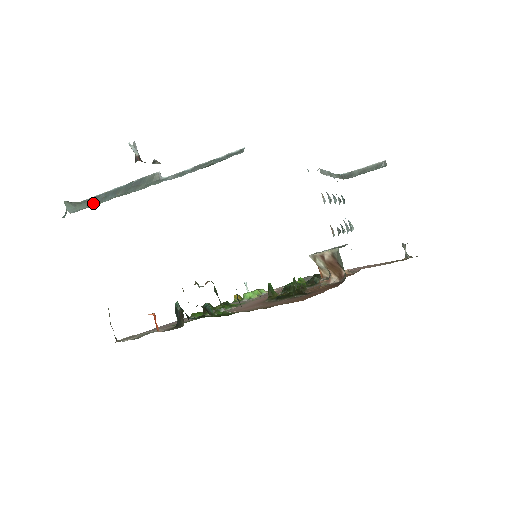
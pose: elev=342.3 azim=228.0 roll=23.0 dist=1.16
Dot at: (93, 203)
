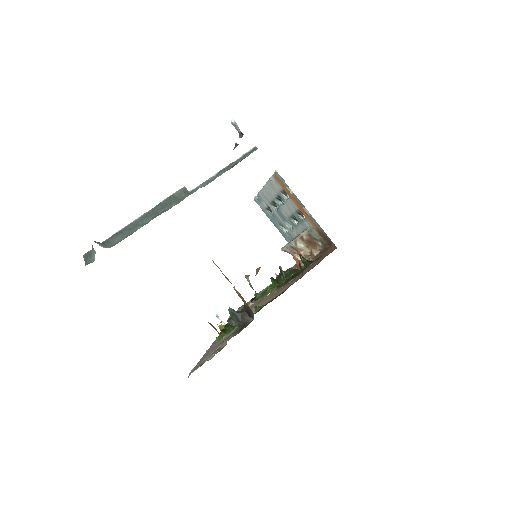
Dot at: (124, 235)
